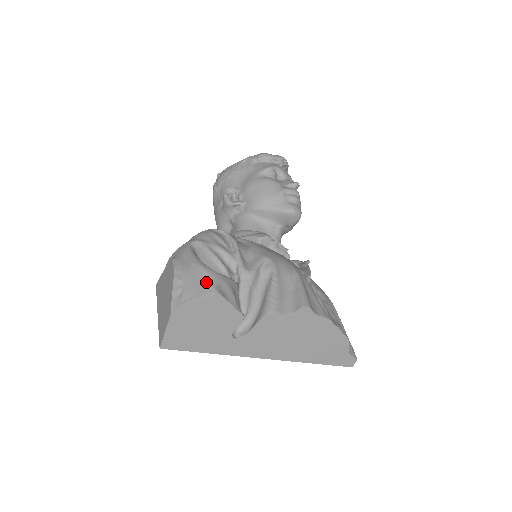
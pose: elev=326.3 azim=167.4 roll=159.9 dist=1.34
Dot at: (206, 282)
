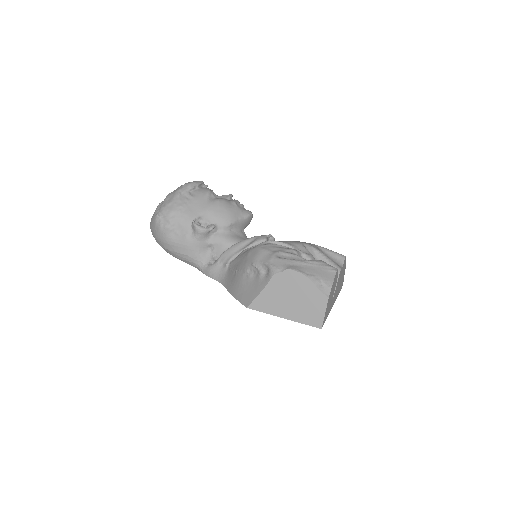
Dot at: (326, 267)
